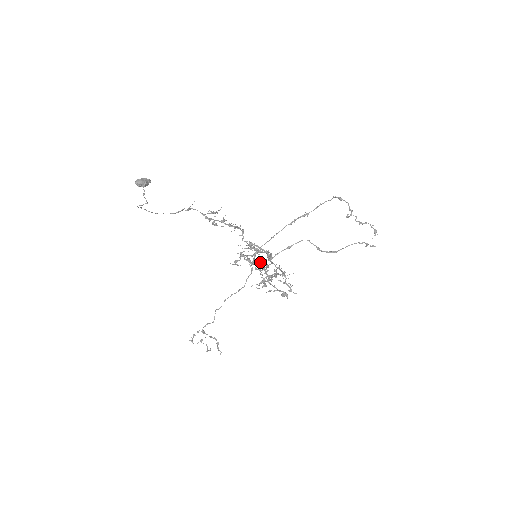
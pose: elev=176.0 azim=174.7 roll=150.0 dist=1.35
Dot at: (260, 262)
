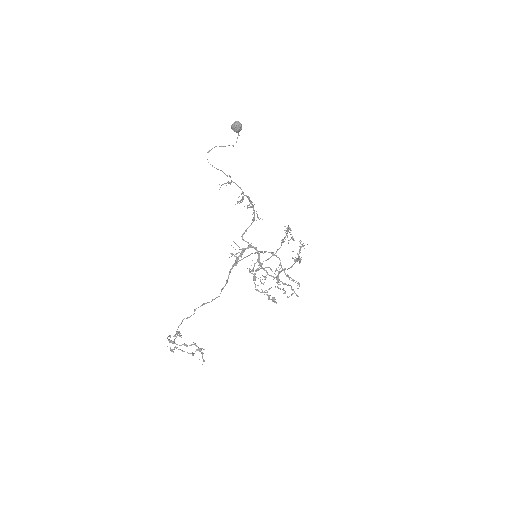
Dot at: occluded
